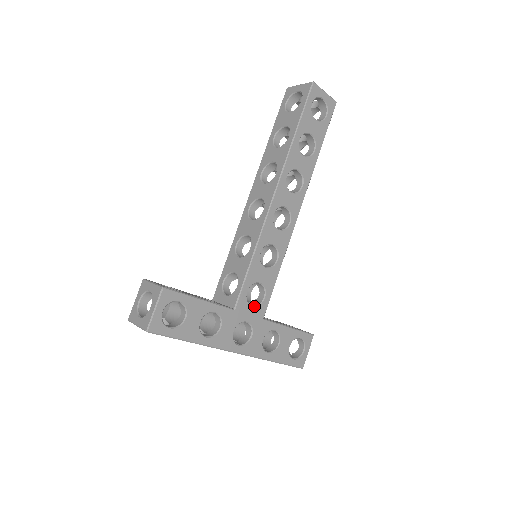
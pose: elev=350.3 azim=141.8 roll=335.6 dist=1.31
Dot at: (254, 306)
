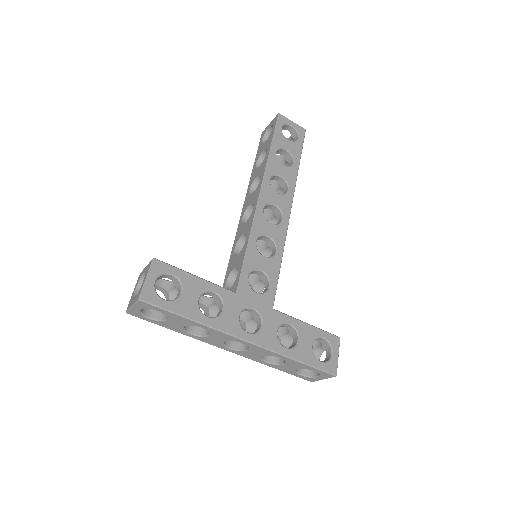
Dot at: (259, 293)
